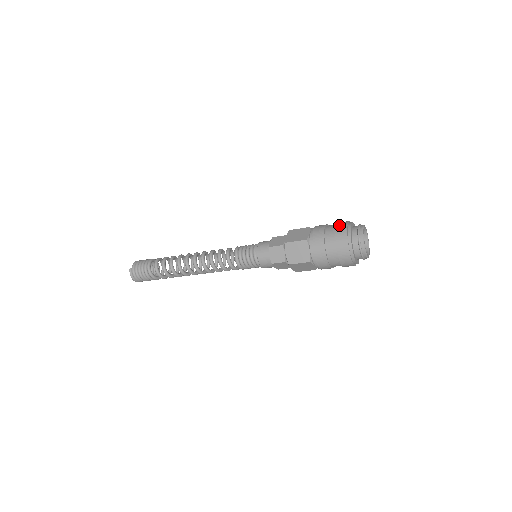
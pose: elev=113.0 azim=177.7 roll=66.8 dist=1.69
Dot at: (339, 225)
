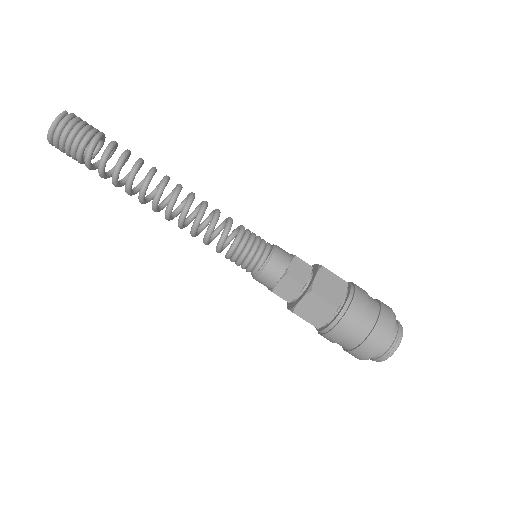
Dot at: occluded
